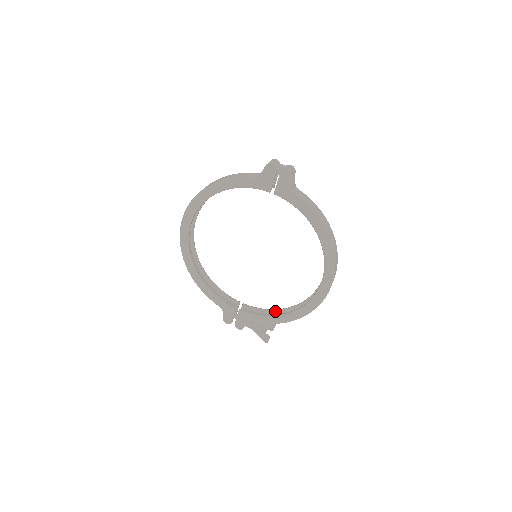
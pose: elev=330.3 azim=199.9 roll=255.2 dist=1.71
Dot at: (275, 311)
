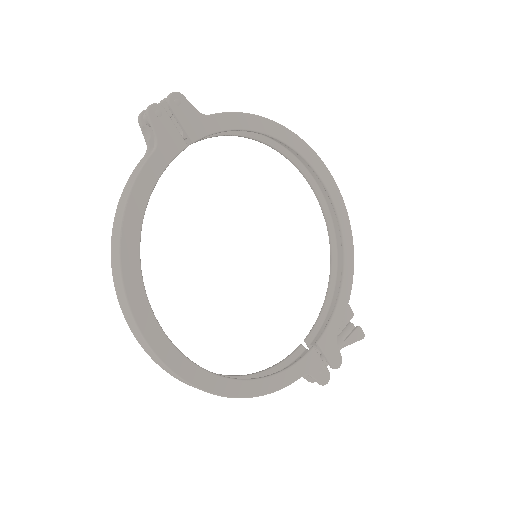
Dot at: (329, 293)
